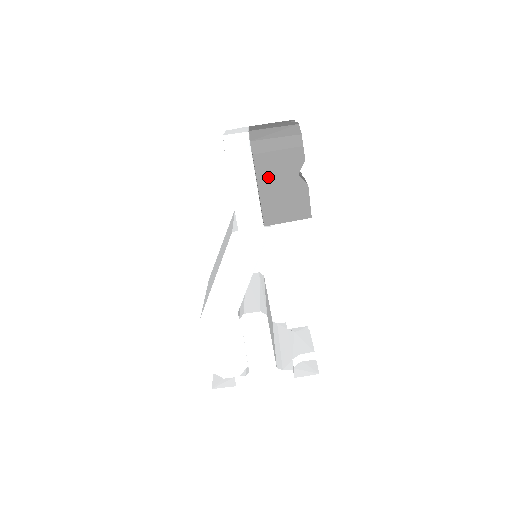
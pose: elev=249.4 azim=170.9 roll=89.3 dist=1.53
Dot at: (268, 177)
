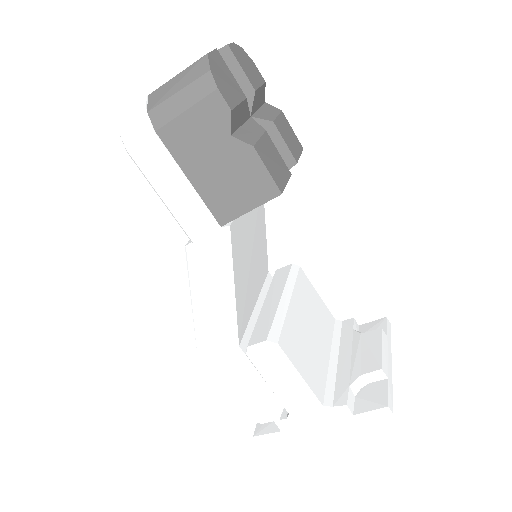
Dot at: (192, 156)
